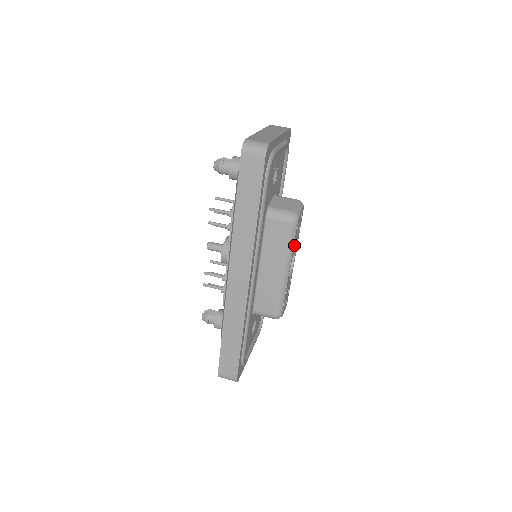
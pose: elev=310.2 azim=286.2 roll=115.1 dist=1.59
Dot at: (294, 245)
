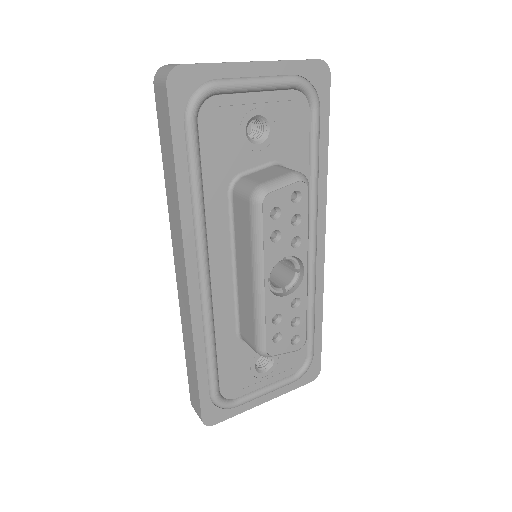
Dot at: (272, 242)
